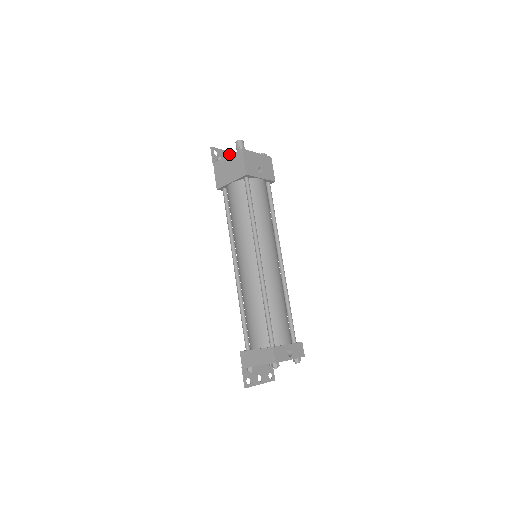
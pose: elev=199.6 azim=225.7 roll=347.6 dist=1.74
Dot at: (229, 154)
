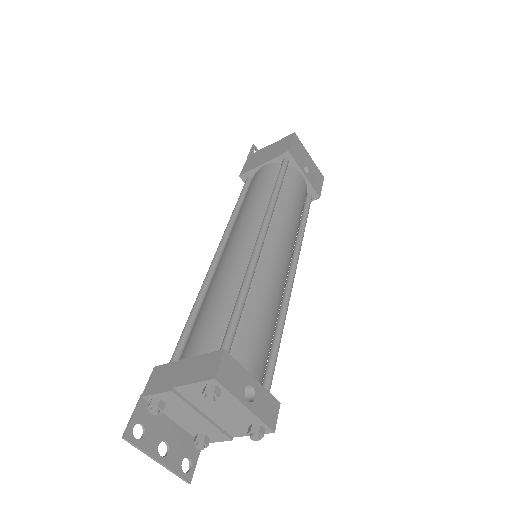
Dot at: occluded
